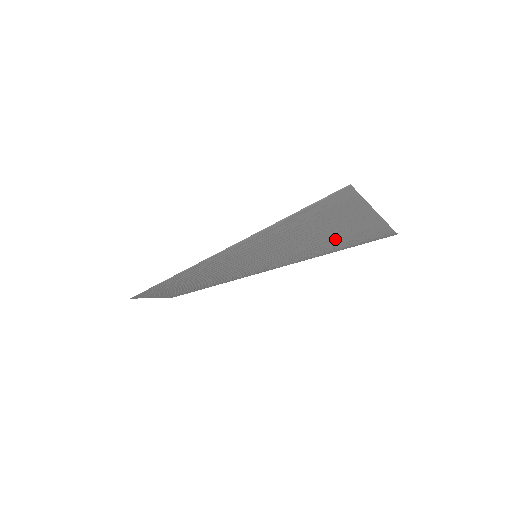
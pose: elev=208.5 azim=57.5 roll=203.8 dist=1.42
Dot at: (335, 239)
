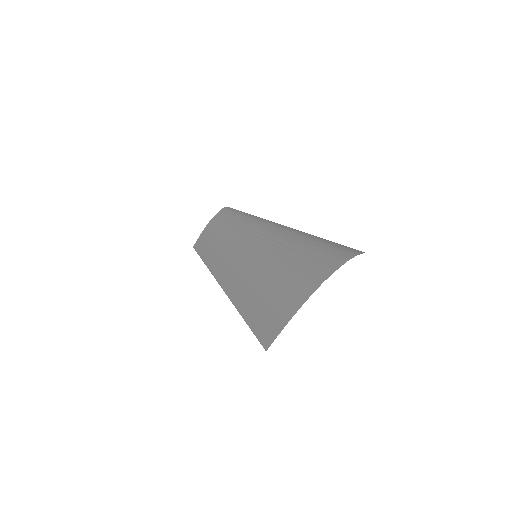
Dot at: occluded
